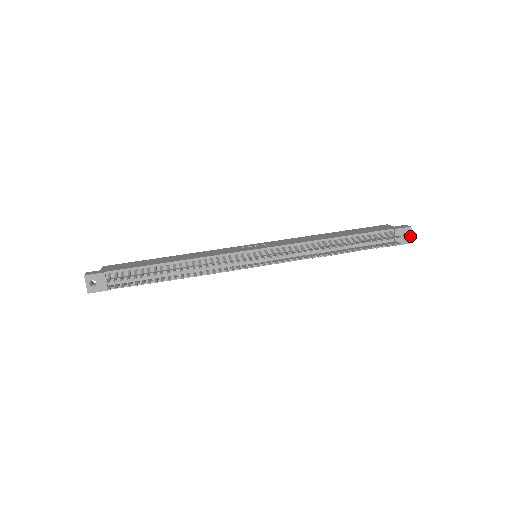
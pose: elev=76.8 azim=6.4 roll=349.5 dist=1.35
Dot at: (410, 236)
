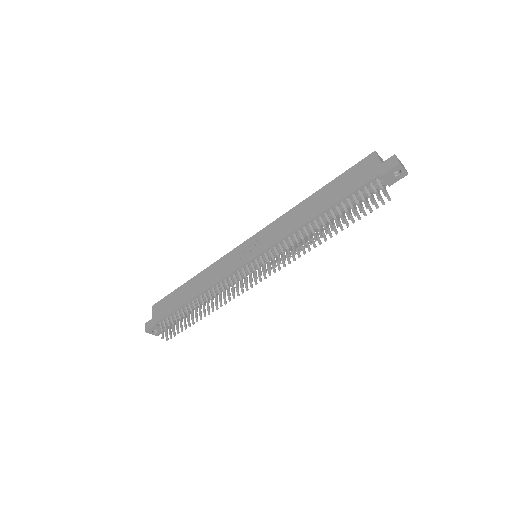
Dot at: (403, 171)
